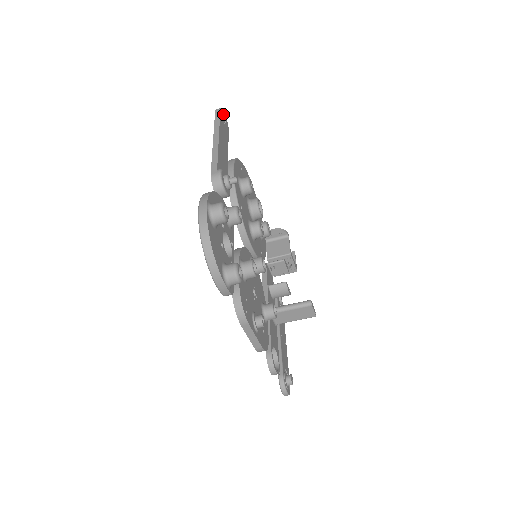
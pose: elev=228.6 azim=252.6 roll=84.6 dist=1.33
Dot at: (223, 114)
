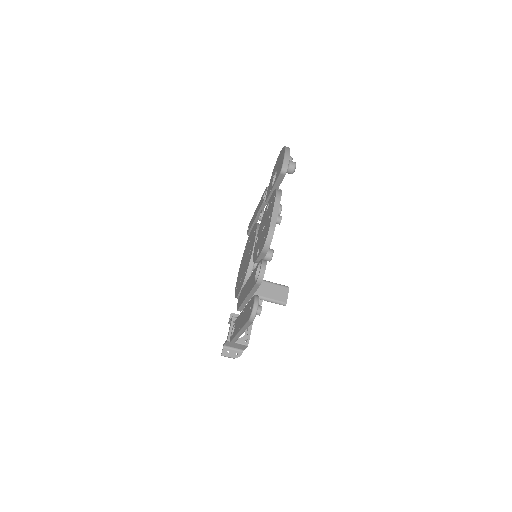
Dot at: occluded
